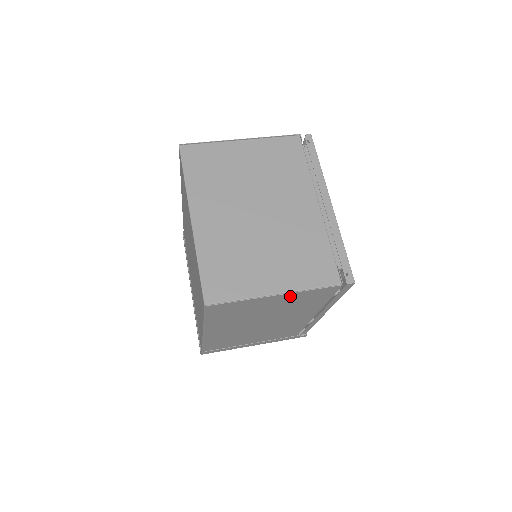
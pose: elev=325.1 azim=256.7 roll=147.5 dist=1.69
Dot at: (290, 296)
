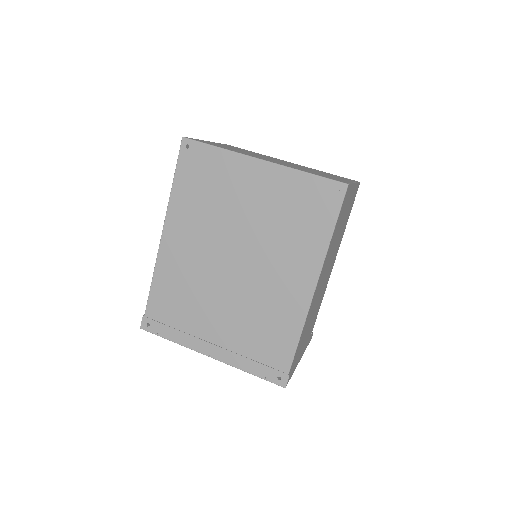
Dot at: (353, 192)
